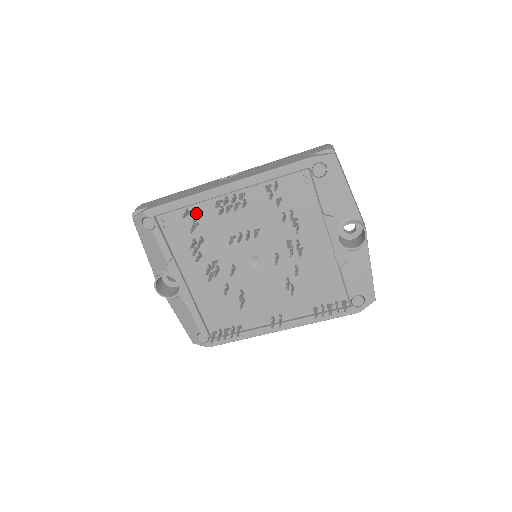
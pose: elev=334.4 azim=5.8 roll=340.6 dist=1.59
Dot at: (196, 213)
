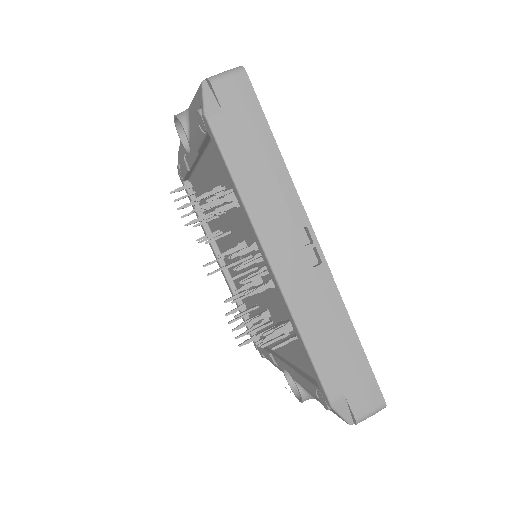
Dot at: occluded
